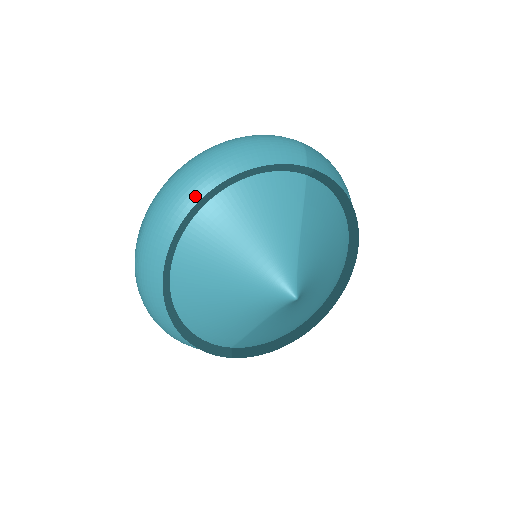
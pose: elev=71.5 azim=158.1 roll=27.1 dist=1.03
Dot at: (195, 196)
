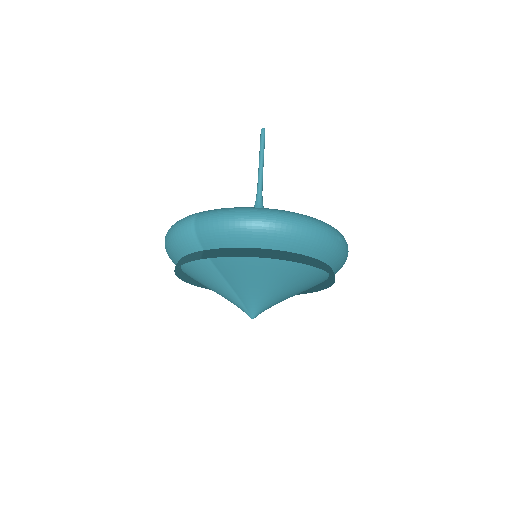
Dot at: occluded
